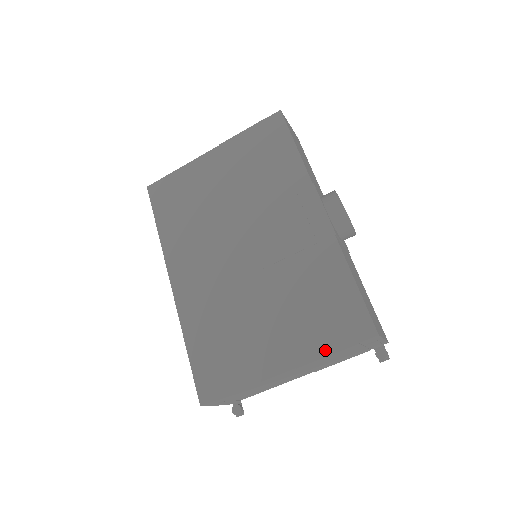
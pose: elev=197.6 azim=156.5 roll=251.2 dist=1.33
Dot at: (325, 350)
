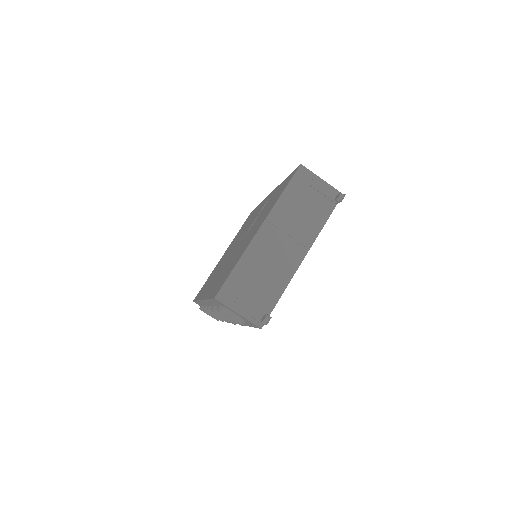
Dot at: (278, 198)
